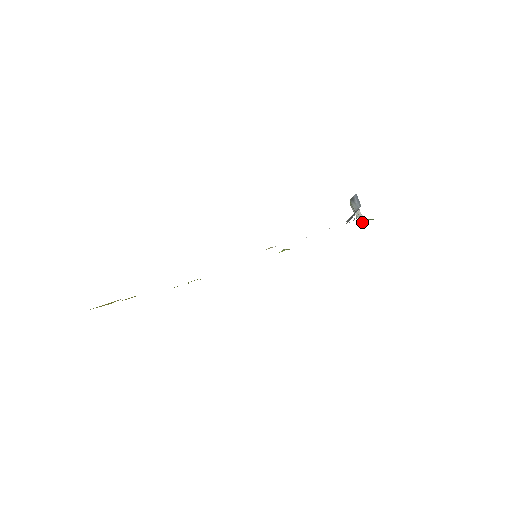
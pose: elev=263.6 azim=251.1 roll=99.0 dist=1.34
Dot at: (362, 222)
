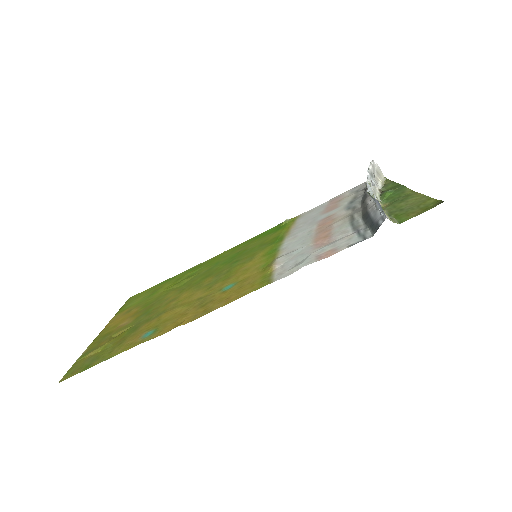
Dot at: (383, 205)
